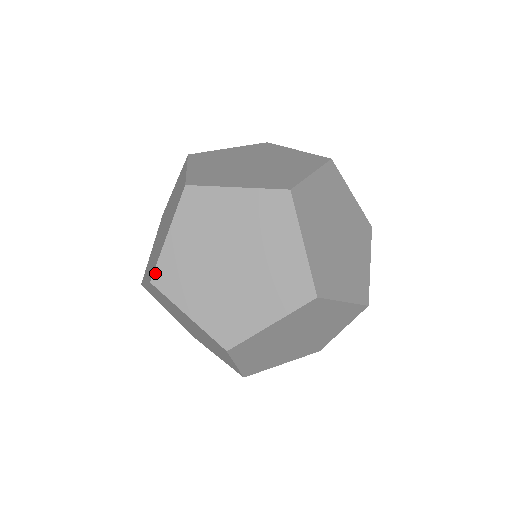
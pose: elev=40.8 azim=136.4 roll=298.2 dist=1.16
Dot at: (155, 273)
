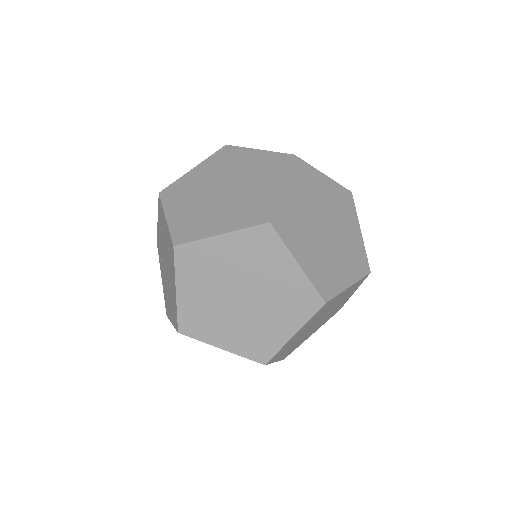
Dot at: (167, 188)
